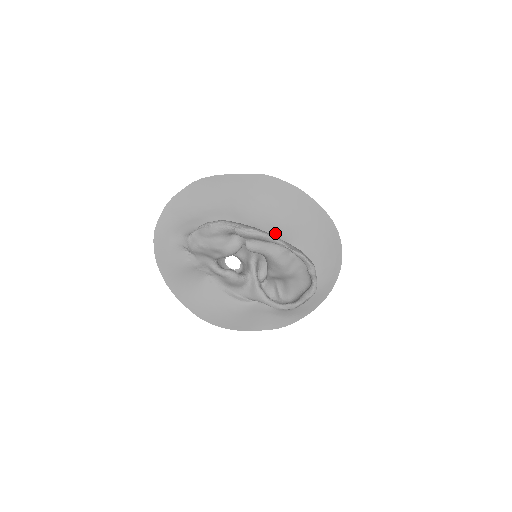
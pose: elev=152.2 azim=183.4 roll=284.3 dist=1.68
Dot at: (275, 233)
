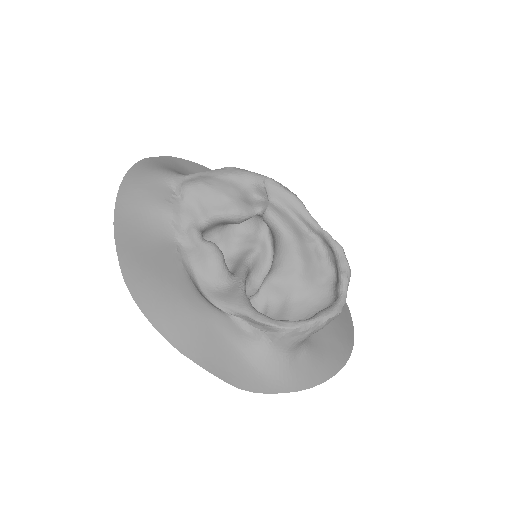
Dot at: occluded
